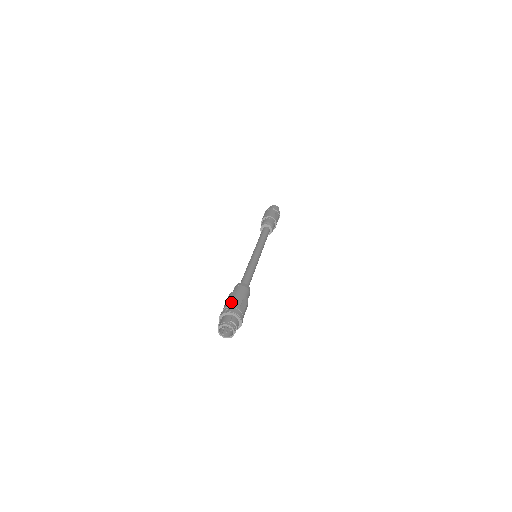
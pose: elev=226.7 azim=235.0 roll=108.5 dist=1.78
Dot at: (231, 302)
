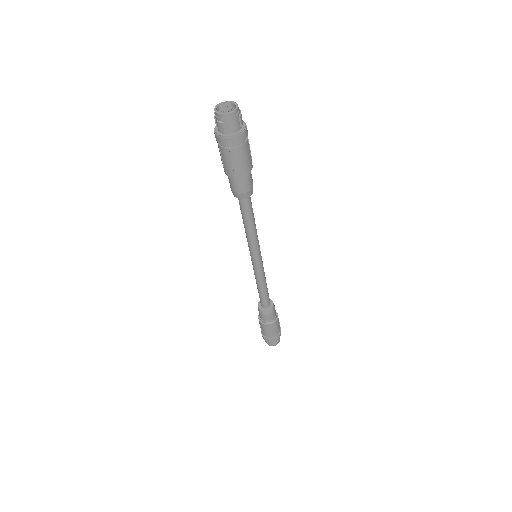
Dot at: occluded
